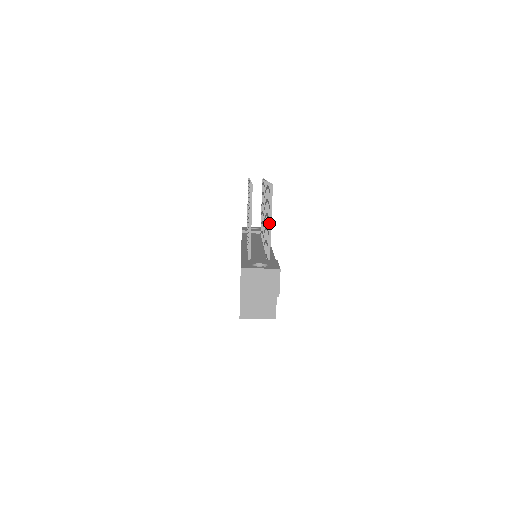
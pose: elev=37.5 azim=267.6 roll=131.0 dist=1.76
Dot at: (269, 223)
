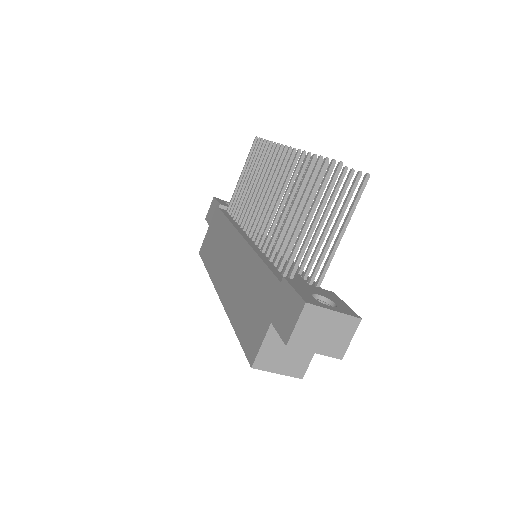
Dot at: (341, 232)
